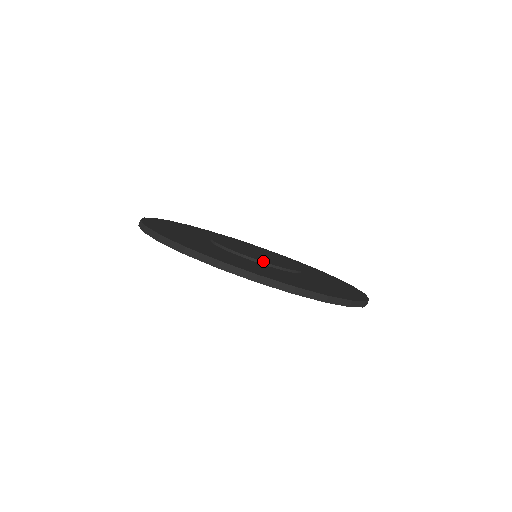
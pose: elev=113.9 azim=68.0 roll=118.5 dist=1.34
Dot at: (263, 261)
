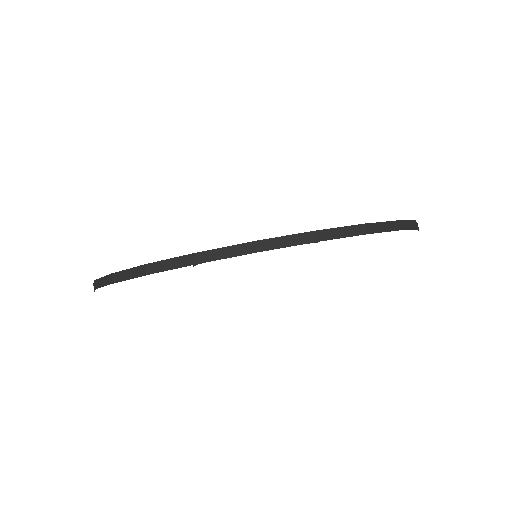
Dot at: occluded
